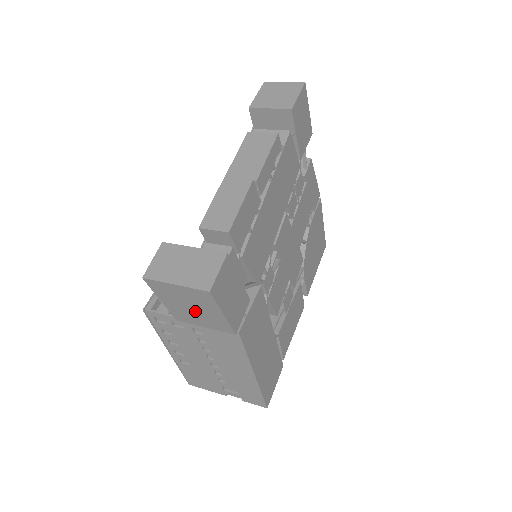
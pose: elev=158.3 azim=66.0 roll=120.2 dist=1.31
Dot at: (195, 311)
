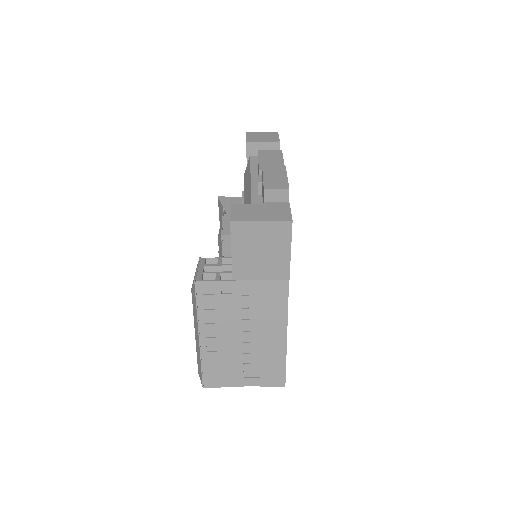
Dot at: (263, 256)
